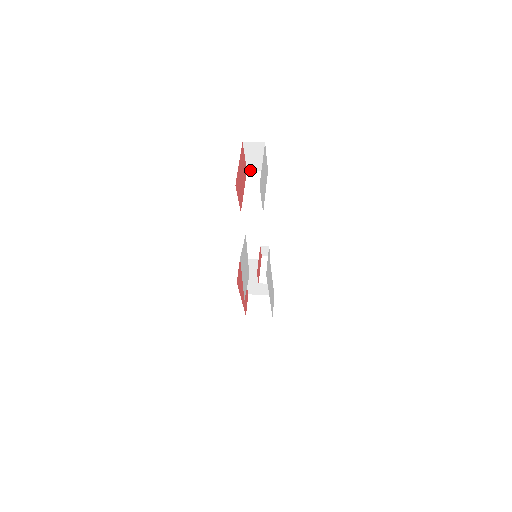
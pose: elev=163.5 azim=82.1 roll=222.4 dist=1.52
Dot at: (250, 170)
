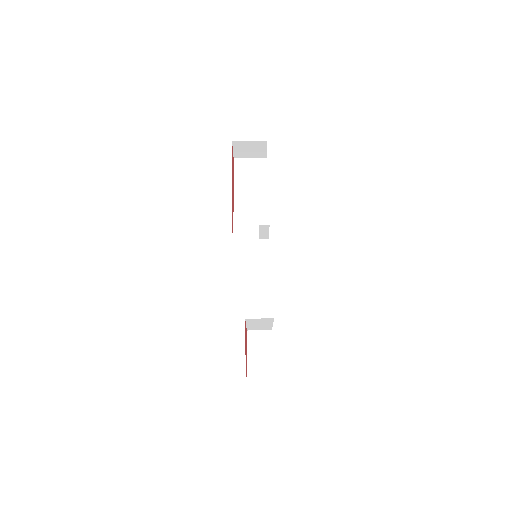
Dot at: occluded
